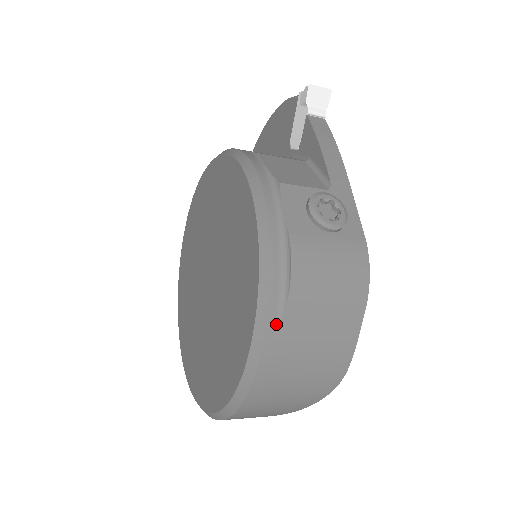
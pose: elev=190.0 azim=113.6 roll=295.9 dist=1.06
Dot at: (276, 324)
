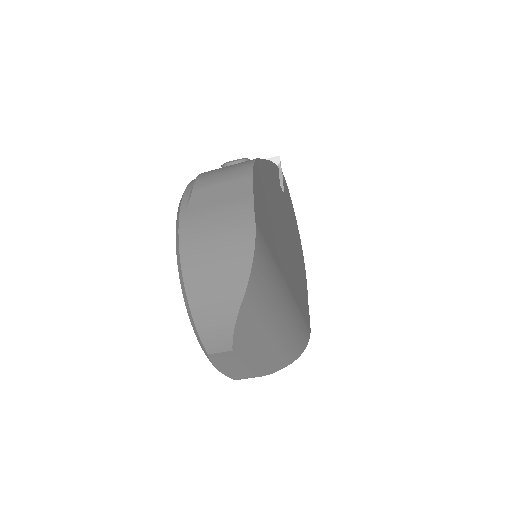
Dot at: (187, 204)
